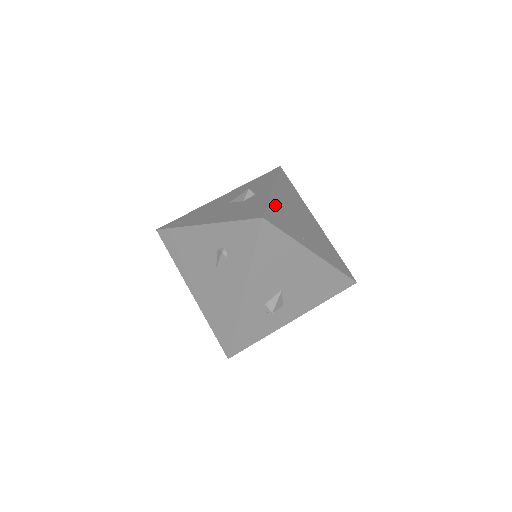
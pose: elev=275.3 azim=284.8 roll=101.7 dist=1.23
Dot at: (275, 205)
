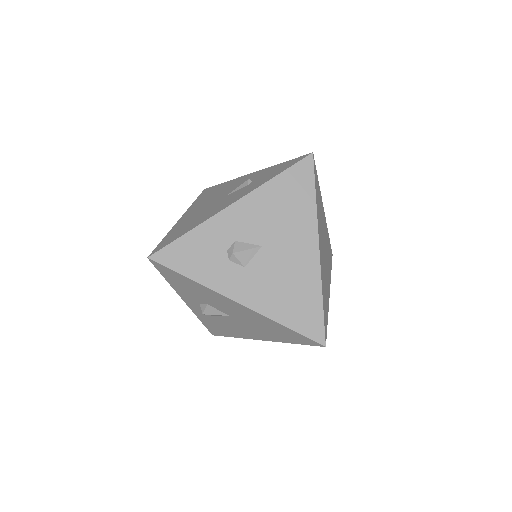
Dot at: (320, 197)
